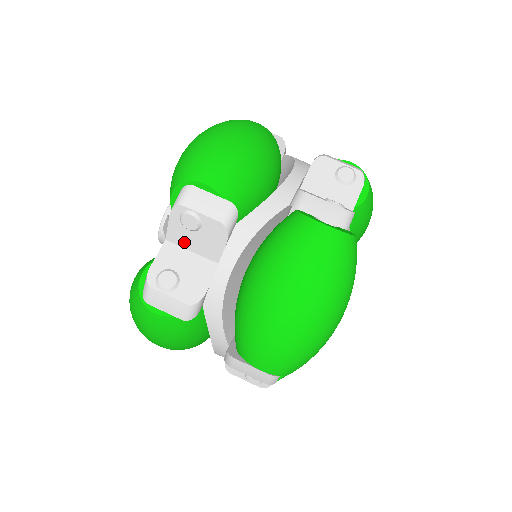
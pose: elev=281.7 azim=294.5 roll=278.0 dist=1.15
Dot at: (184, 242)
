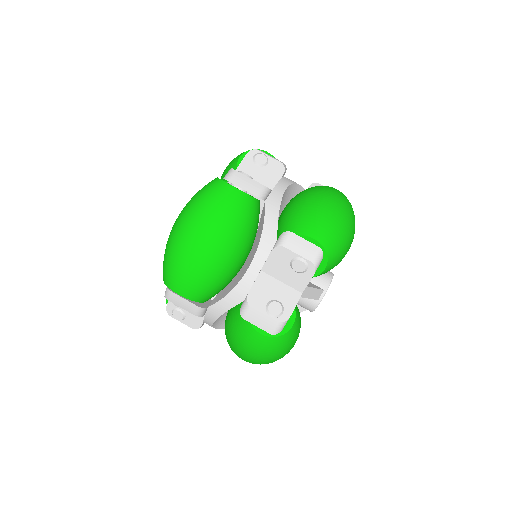
Dot at: occluded
